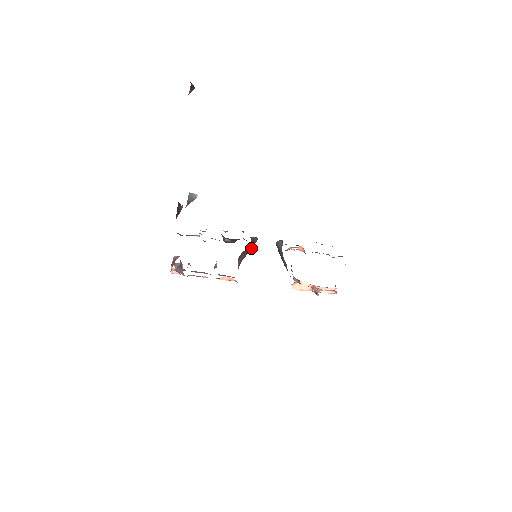
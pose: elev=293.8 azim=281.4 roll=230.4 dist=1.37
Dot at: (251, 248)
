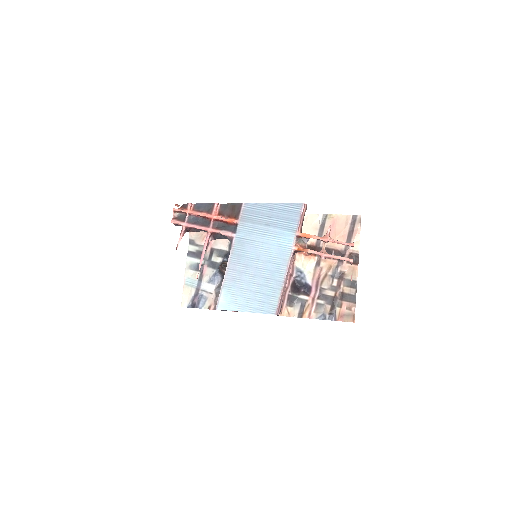
Dot at: occluded
